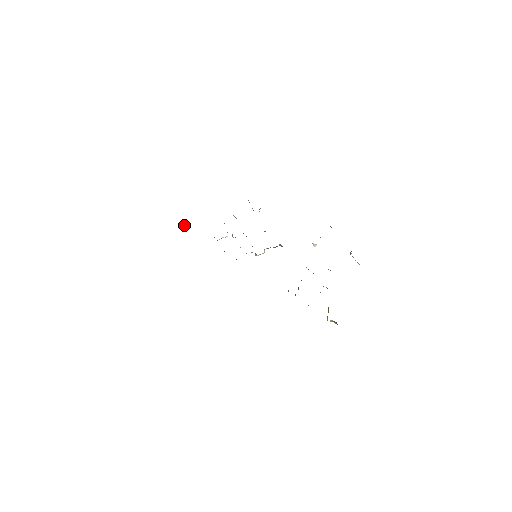
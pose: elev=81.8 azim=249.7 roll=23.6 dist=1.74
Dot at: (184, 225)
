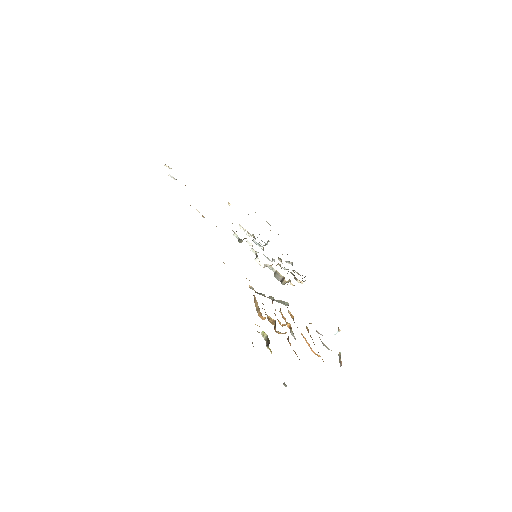
Dot at: (230, 204)
